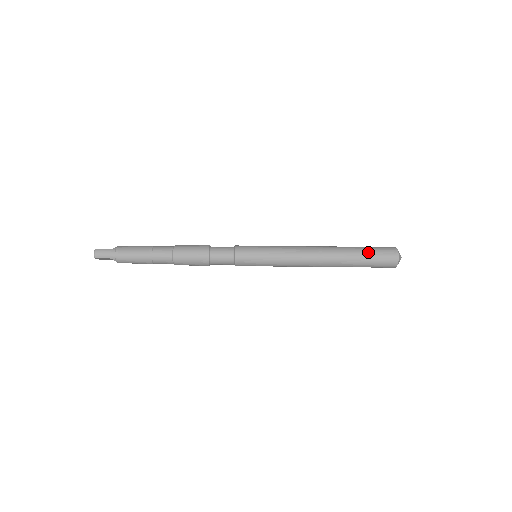
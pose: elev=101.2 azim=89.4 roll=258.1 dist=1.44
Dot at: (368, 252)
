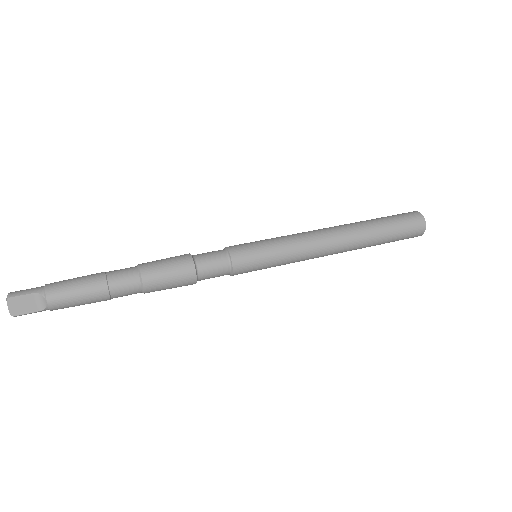
Dot at: (383, 217)
